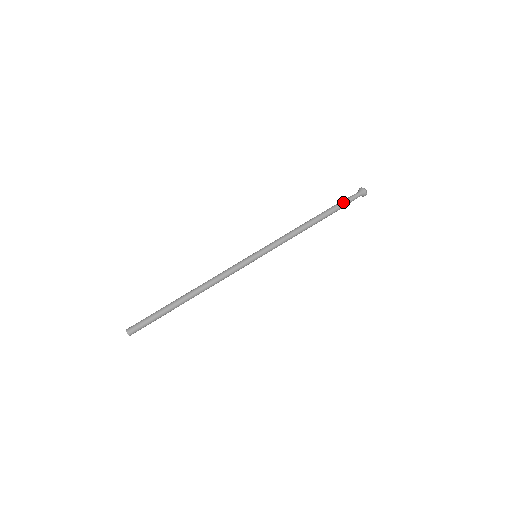
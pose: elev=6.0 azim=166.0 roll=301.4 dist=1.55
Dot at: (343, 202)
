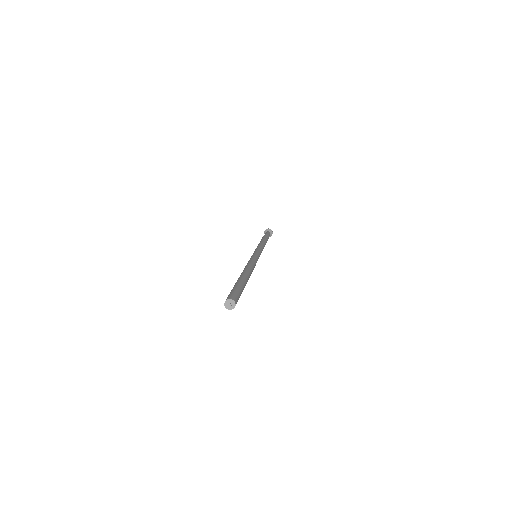
Dot at: (268, 234)
